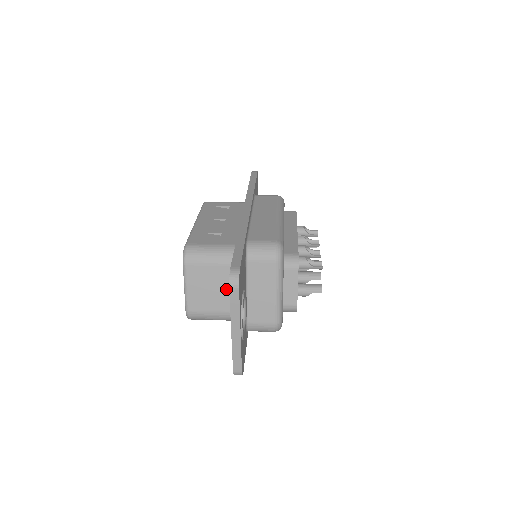
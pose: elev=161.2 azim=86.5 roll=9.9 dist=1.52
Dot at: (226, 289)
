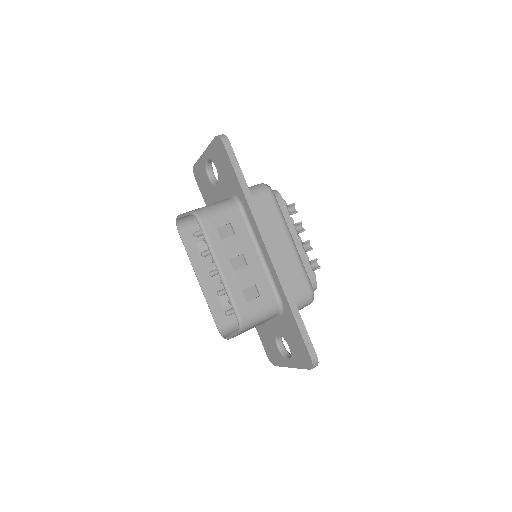
Dot at: occluded
